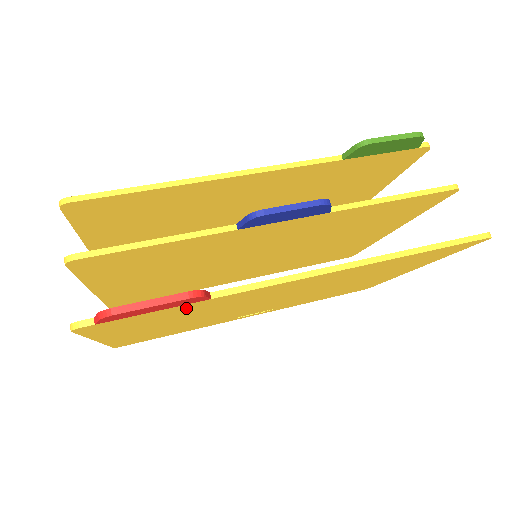
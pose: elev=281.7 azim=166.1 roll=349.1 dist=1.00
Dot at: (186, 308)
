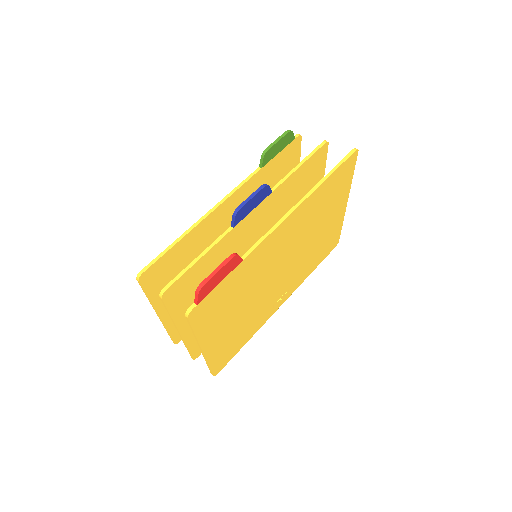
Dot at: (235, 278)
